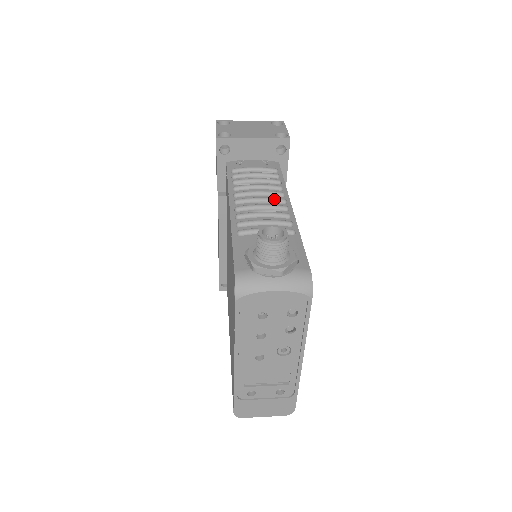
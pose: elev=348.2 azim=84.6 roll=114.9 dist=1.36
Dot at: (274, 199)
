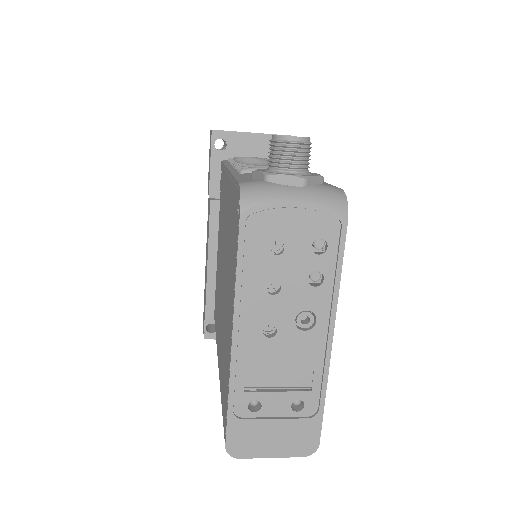
Dot at: occluded
